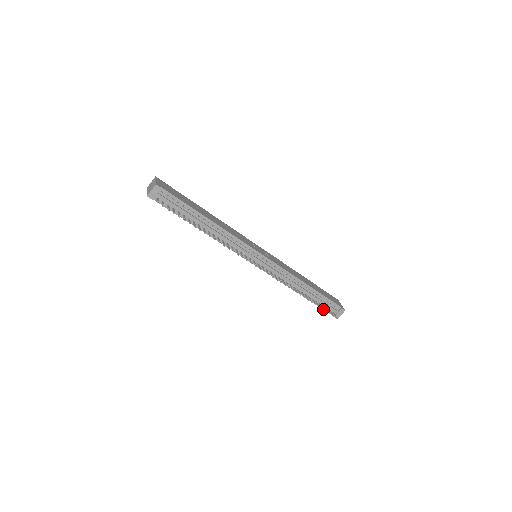
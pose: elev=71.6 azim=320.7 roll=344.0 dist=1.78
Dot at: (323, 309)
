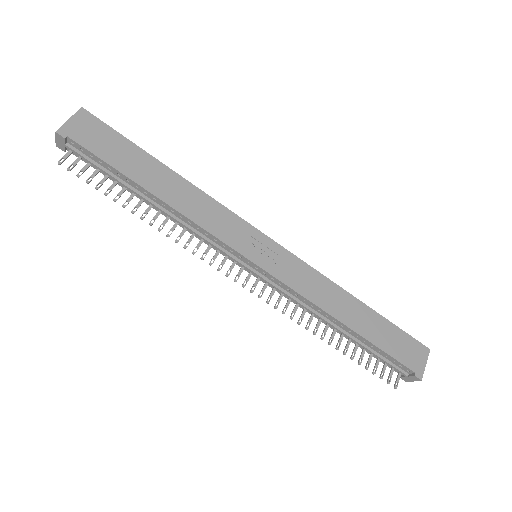
Dot at: (366, 368)
